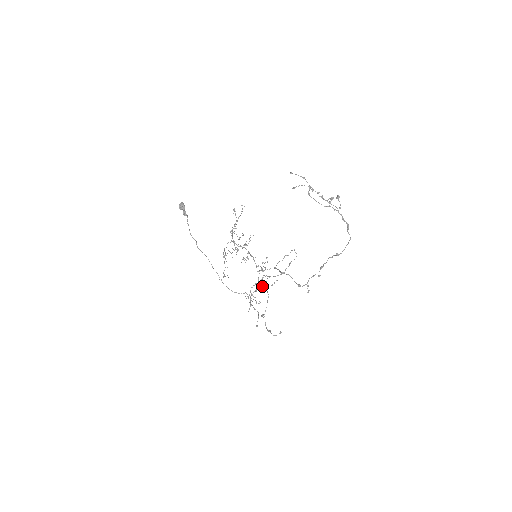
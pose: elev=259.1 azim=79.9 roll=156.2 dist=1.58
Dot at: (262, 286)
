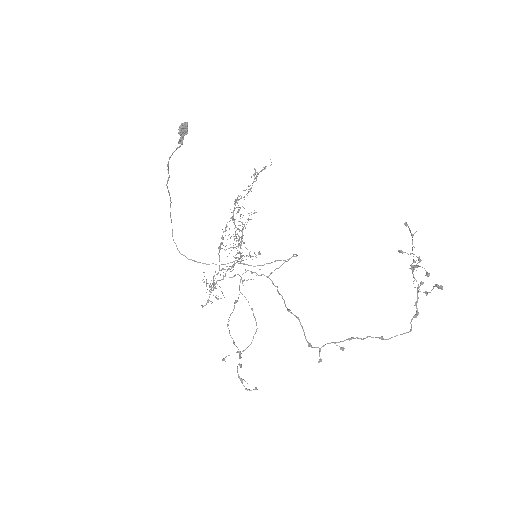
Dot at: (222, 264)
